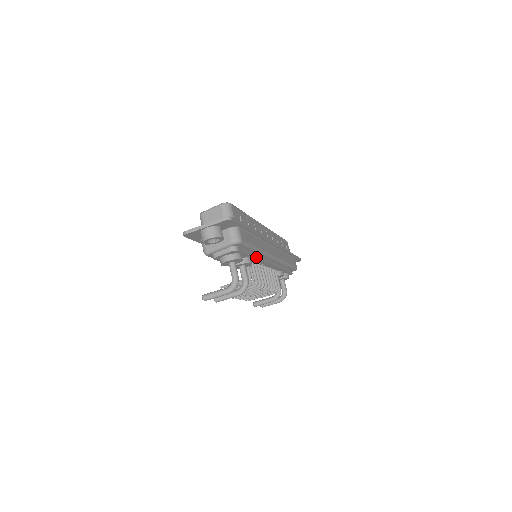
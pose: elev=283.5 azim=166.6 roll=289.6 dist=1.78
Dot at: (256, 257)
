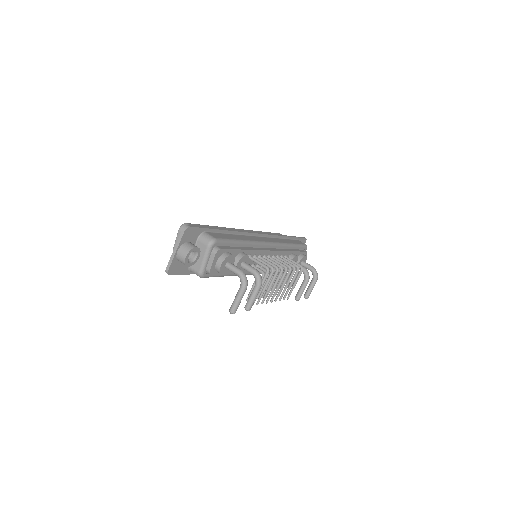
Dot at: (248, 249)
